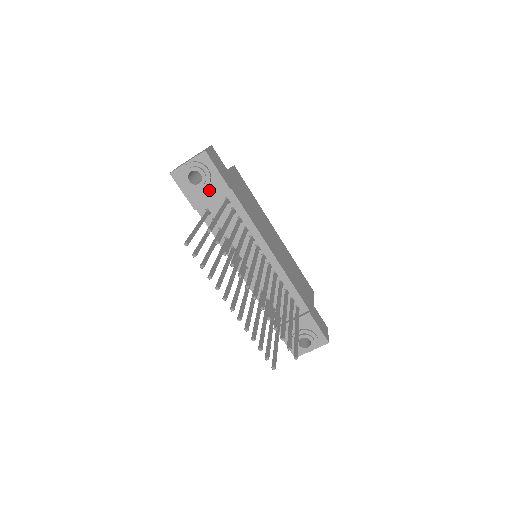
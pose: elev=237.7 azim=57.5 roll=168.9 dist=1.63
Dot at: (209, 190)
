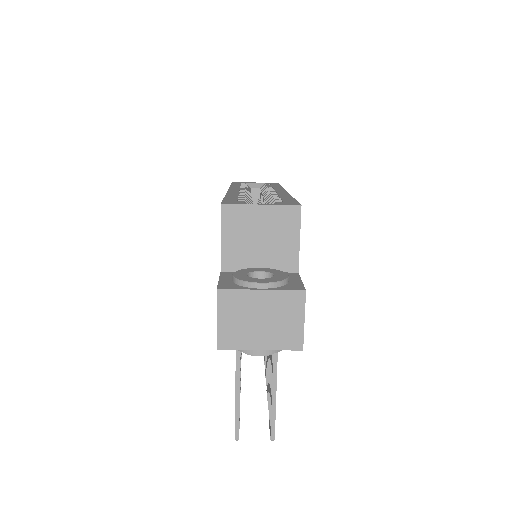
Dot at: occluded
